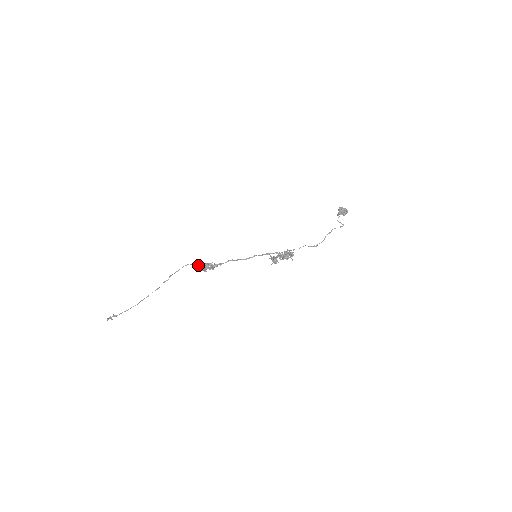
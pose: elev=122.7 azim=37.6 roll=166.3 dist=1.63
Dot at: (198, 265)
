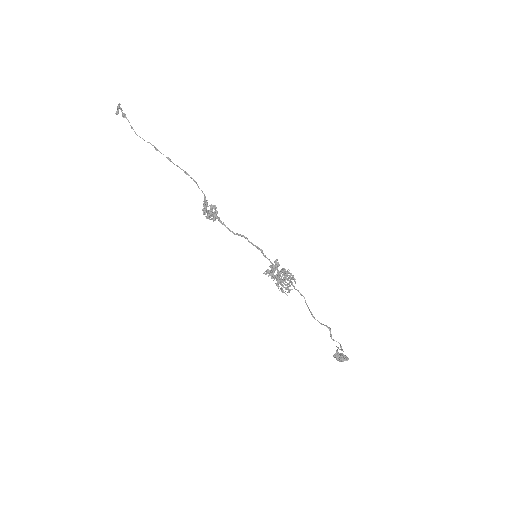
Dot at: occluded
